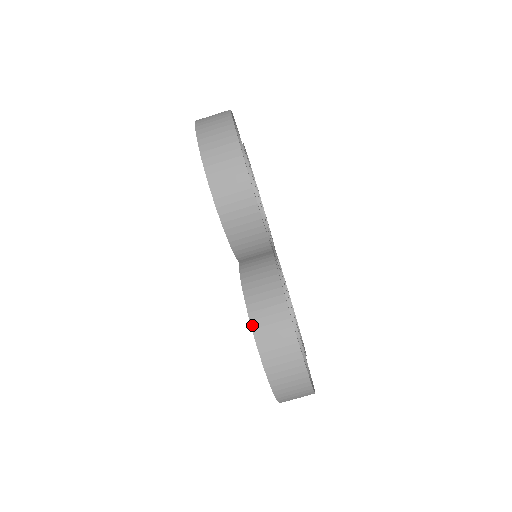
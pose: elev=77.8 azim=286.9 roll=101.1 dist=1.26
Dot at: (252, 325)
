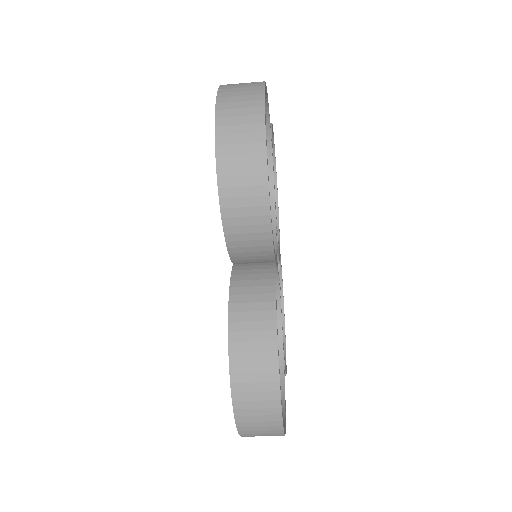
Dot at: occluded
